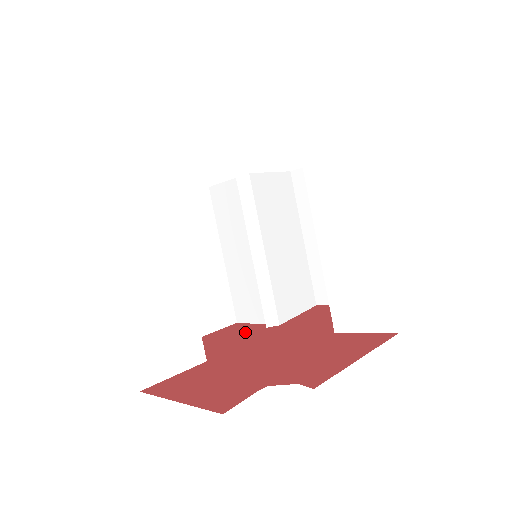
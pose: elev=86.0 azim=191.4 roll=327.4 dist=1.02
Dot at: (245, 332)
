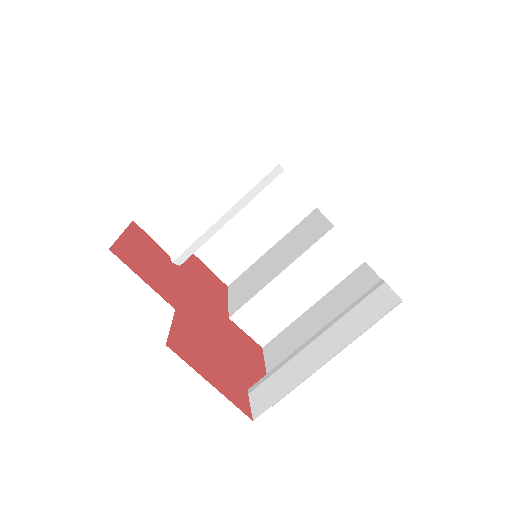
Dot at: (161, 259)
